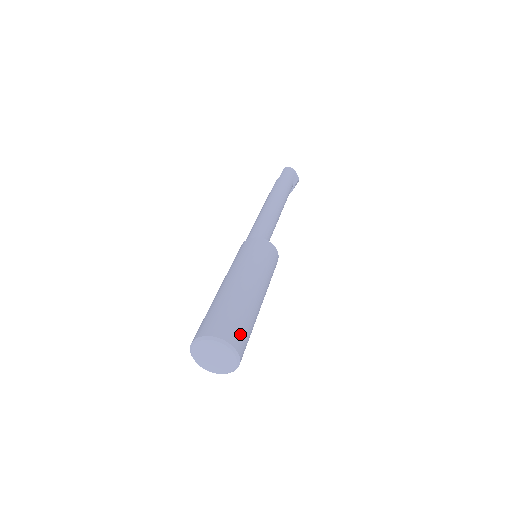
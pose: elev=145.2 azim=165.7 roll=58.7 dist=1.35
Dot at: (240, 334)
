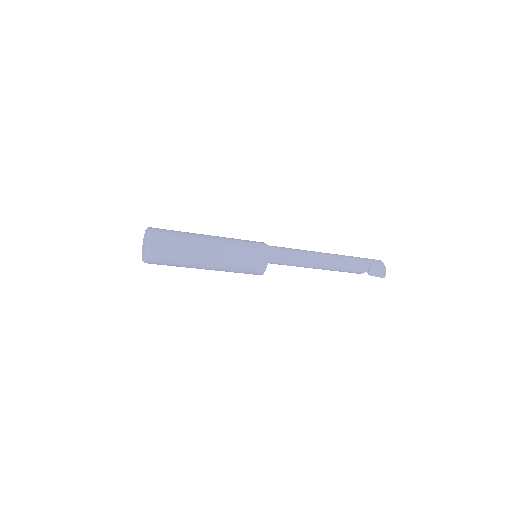
Dot at: (164, 233)
